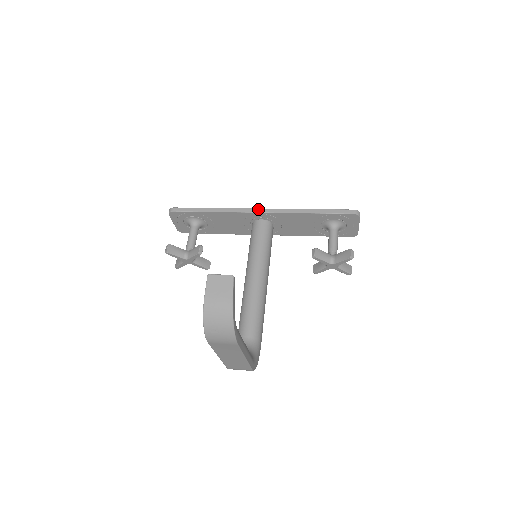
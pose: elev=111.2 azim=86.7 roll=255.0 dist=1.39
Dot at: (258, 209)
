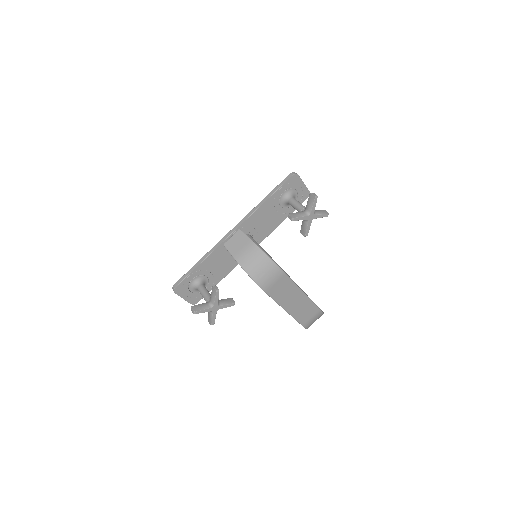
Dot at: (230, 231)
